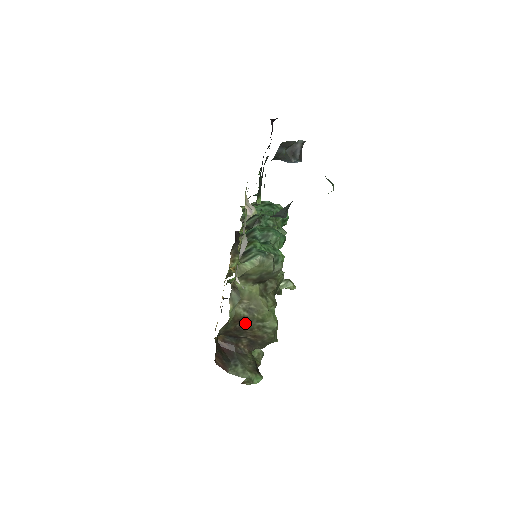
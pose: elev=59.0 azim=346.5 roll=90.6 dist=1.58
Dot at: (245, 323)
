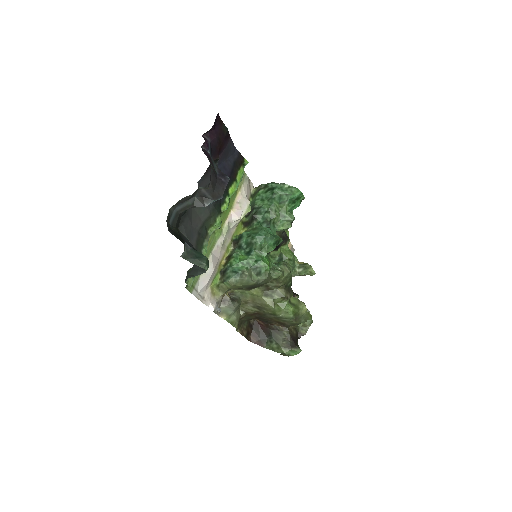
Dot at: (261, 315)
